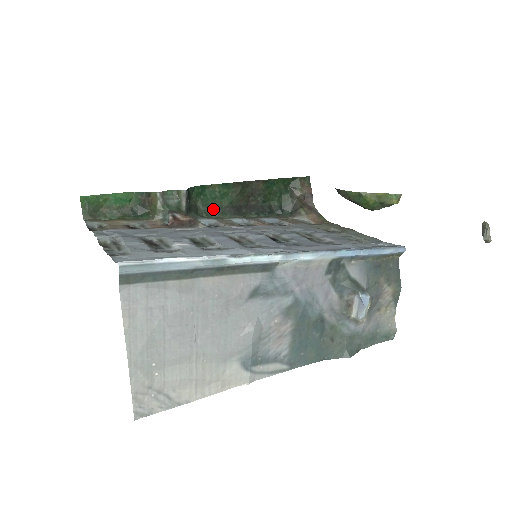
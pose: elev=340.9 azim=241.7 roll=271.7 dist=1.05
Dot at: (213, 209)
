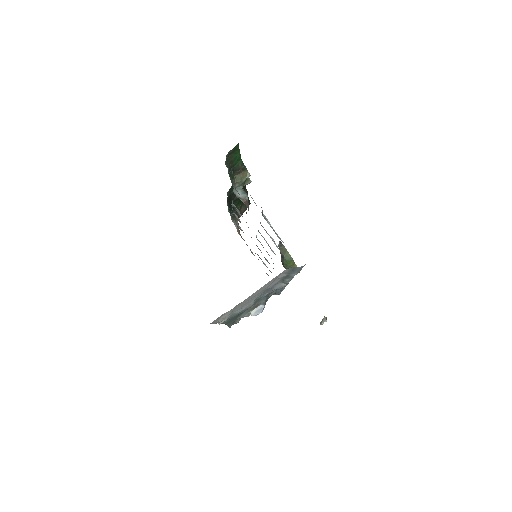
Dot at: (231, 190)
